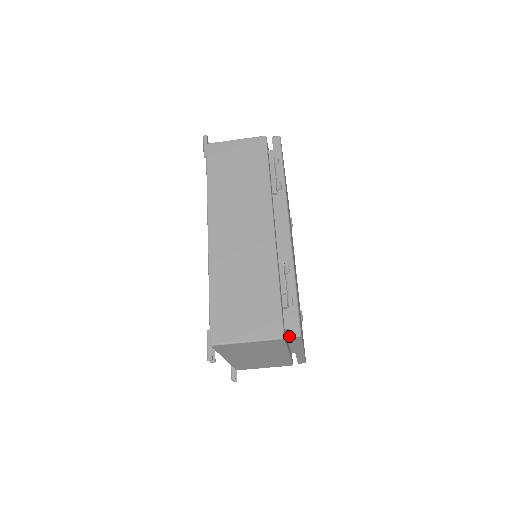
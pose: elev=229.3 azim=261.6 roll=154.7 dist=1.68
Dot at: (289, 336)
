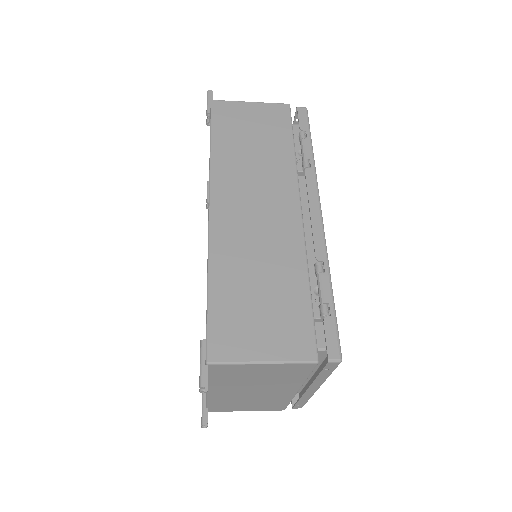
Dot at: occluded
